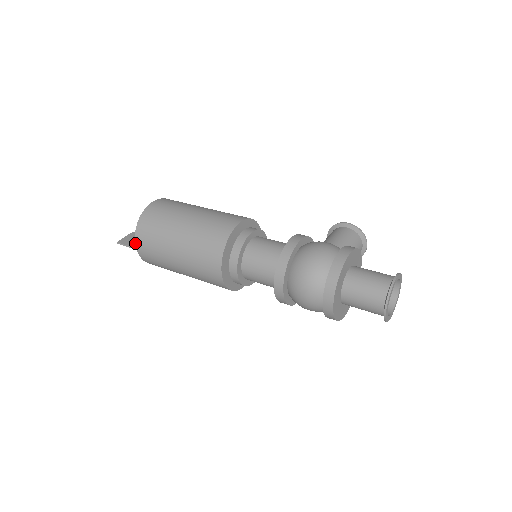
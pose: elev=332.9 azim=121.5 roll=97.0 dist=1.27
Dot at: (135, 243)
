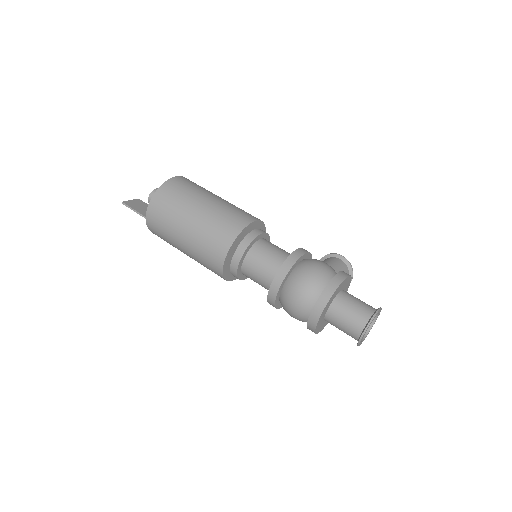
Dot at: (148, 206)
